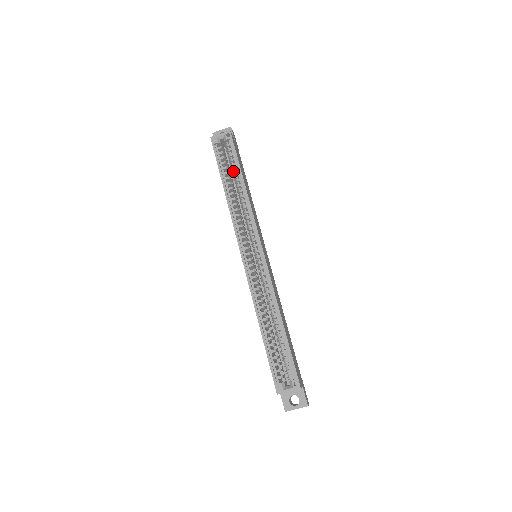
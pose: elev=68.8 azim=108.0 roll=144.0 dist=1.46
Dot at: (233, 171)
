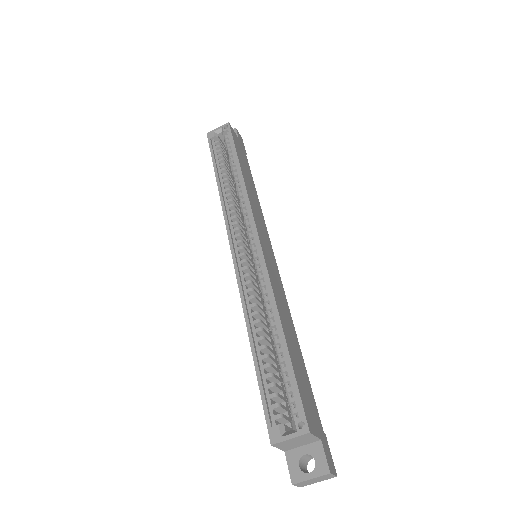
Dot at: occluded
